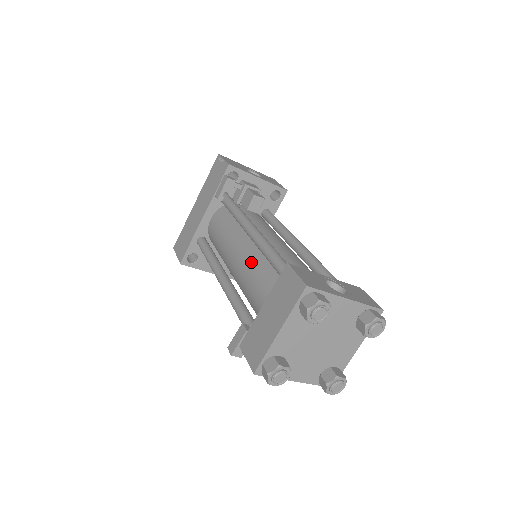
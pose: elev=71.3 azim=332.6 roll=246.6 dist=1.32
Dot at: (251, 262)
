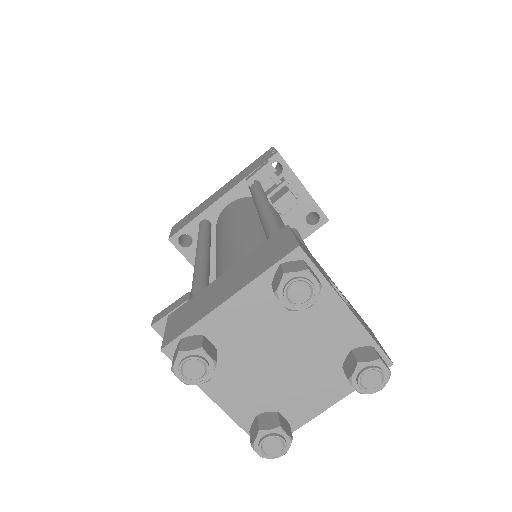
Dot at: (245, 239)
